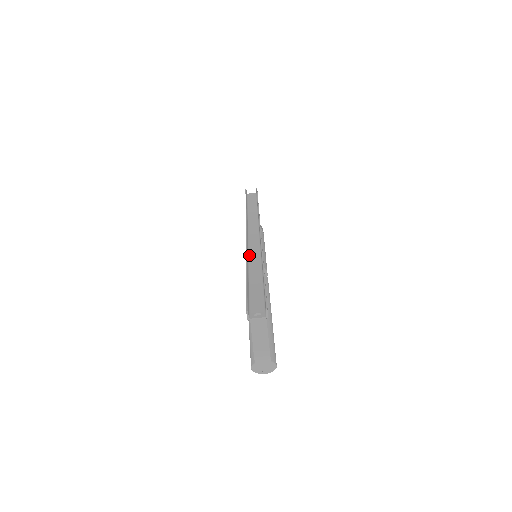
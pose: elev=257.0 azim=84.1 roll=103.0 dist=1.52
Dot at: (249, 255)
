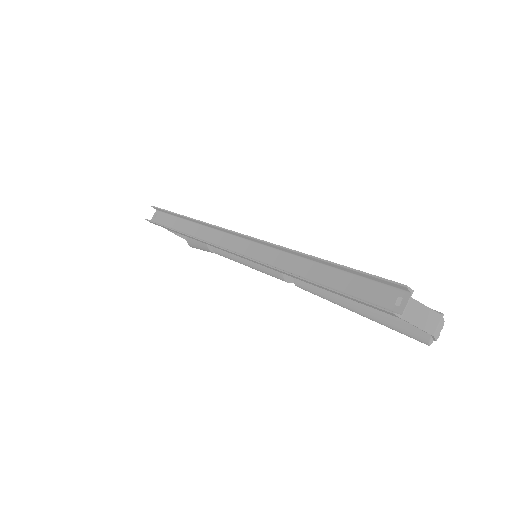
Dot at: (268, 264)
